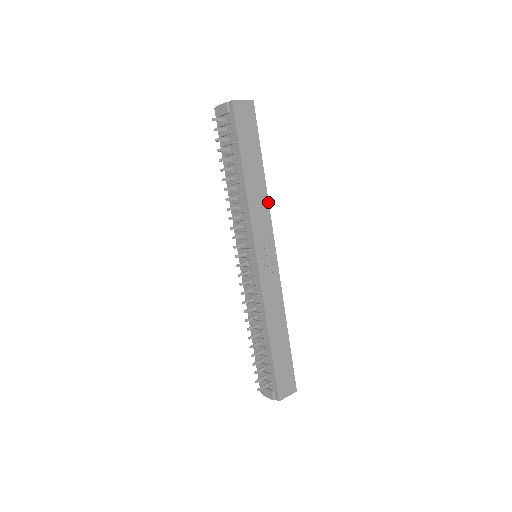
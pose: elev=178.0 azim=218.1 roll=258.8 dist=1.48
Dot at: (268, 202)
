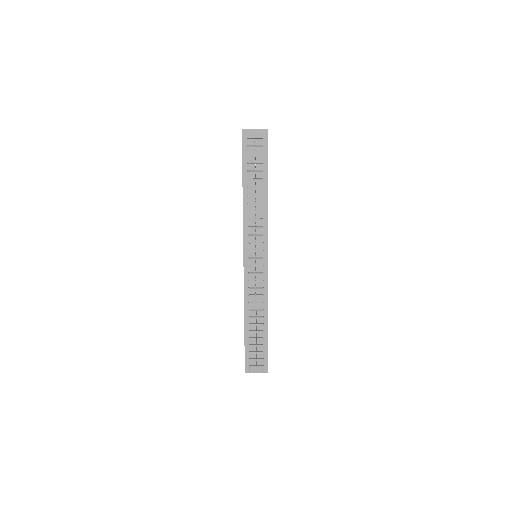
Dot at: occluded
